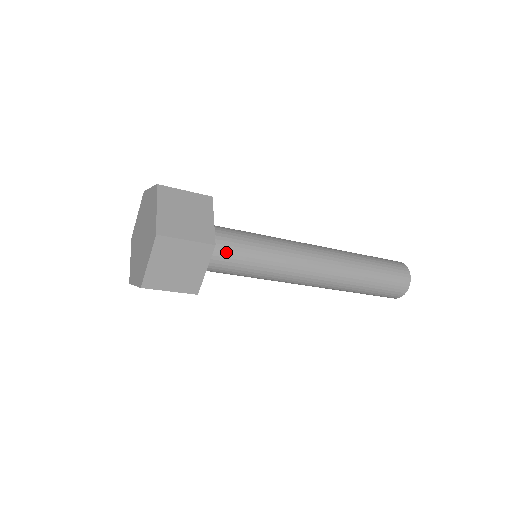
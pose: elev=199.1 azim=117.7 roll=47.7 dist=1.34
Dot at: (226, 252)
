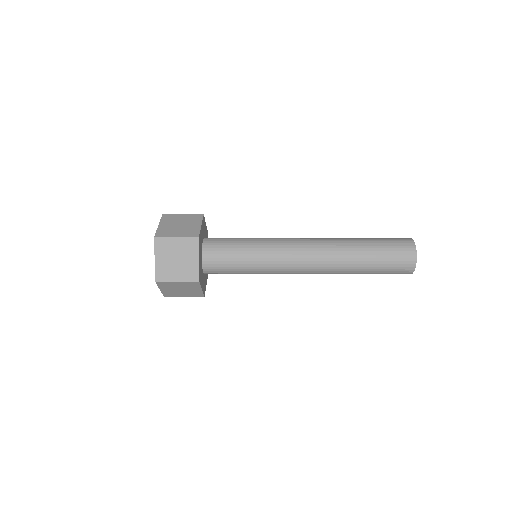
Dot at: (221, 268)
